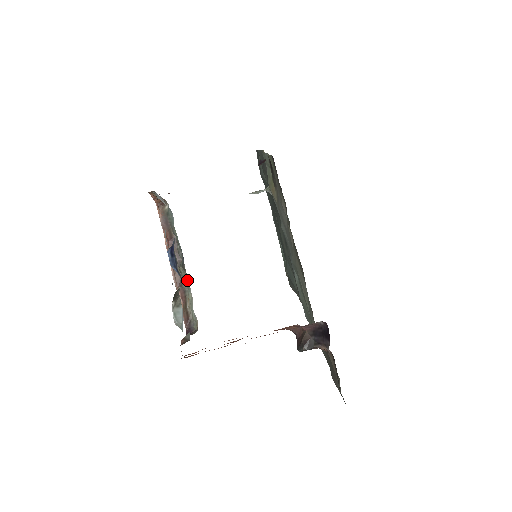
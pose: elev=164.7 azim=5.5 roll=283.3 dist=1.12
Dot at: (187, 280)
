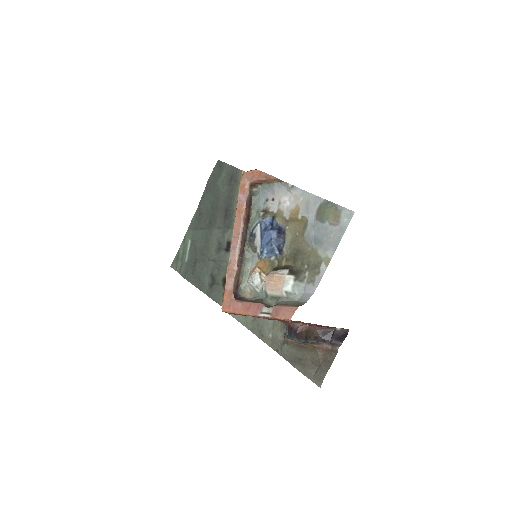
Dot at: (250, 255)
